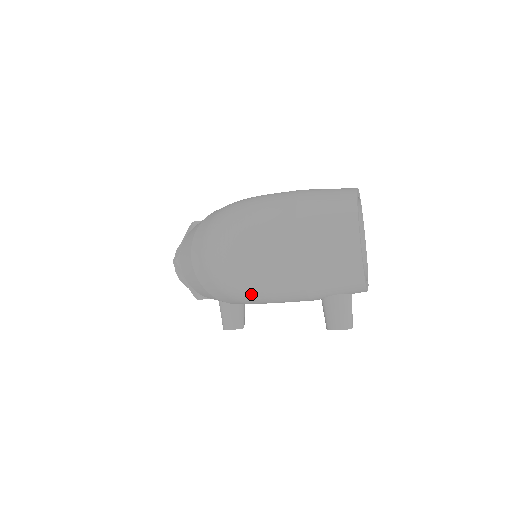
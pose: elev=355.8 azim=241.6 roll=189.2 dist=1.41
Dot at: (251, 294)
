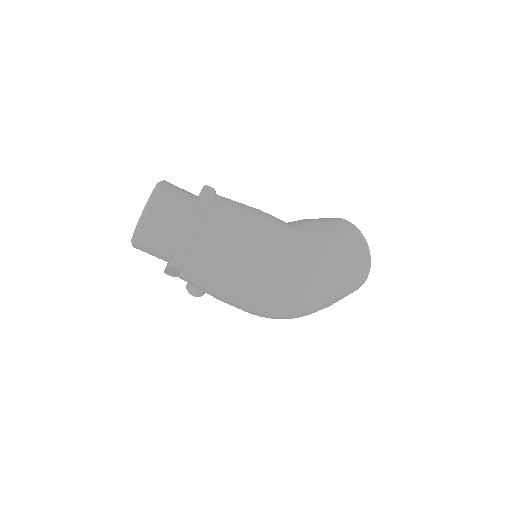
Dot at: occluded
